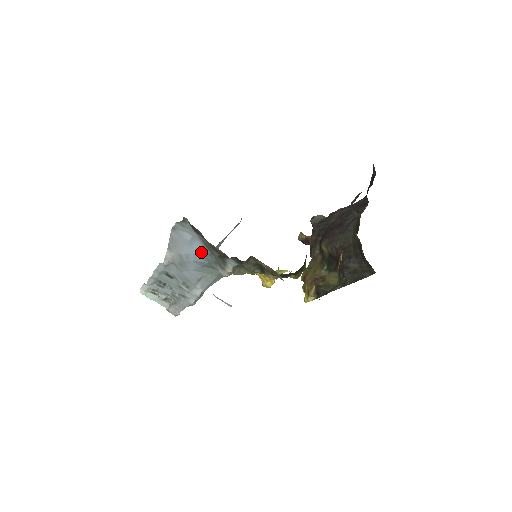
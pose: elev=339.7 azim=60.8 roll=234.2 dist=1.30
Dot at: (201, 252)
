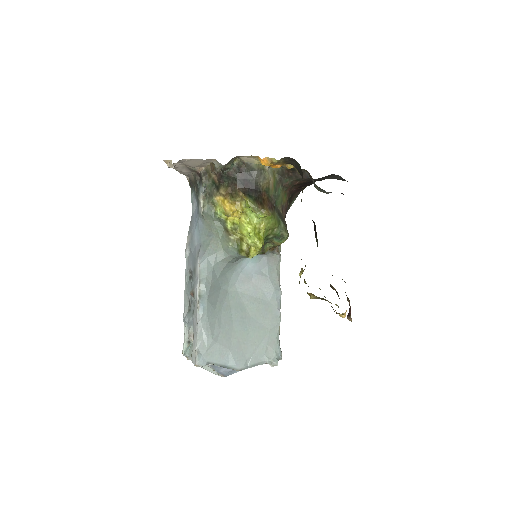
Dot at: (197, 212)
